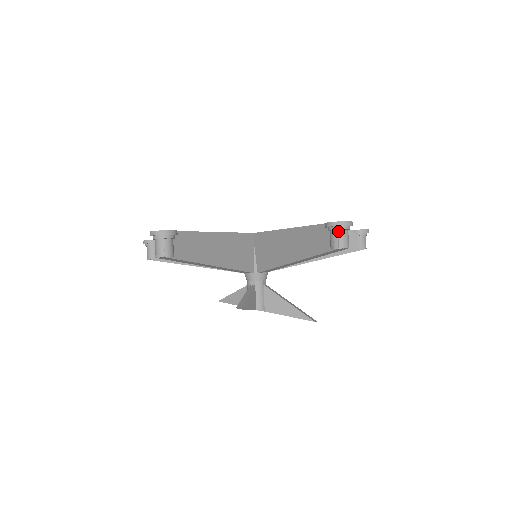
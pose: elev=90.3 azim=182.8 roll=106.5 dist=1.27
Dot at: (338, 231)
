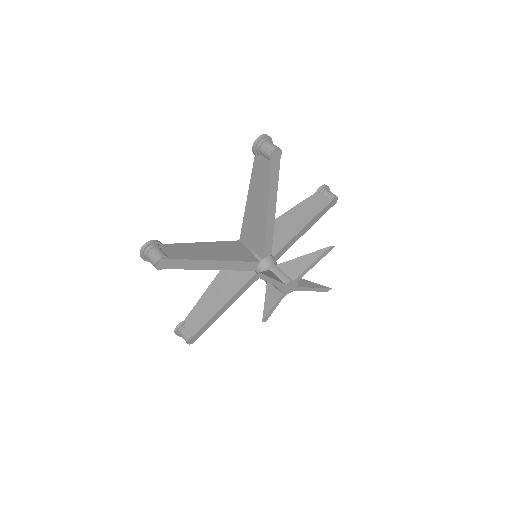
Dot at: (262, 145)
